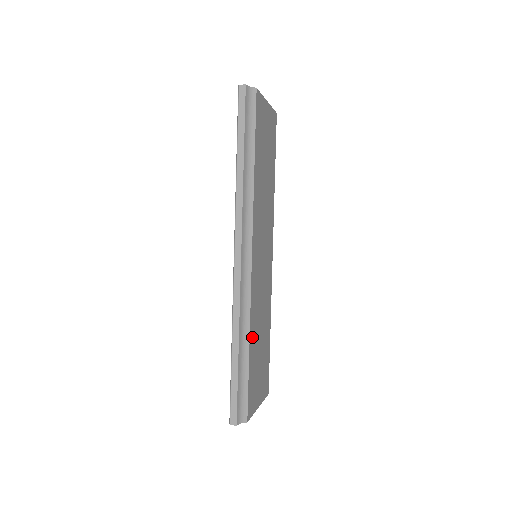
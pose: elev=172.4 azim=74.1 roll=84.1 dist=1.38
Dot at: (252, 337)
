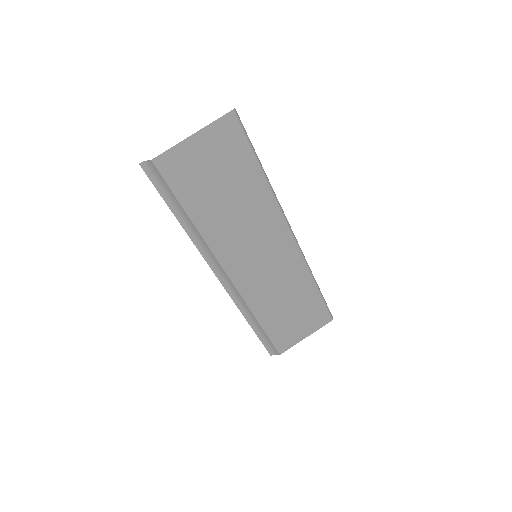
Dot at: (263, 315)
